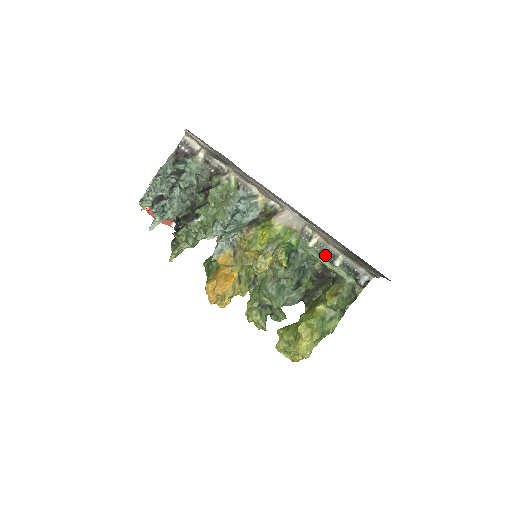
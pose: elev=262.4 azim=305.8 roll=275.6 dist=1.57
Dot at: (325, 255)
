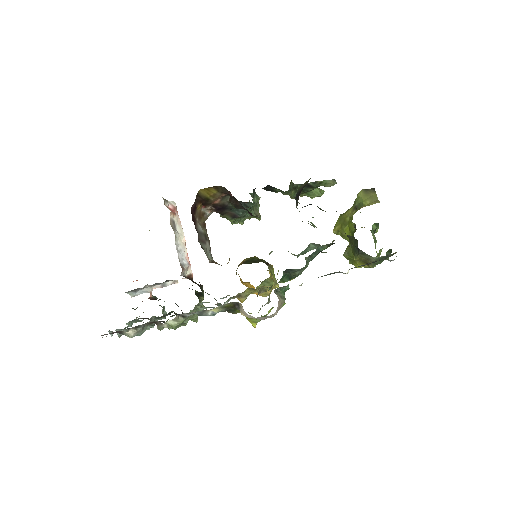
Dot at: (324, 275)
